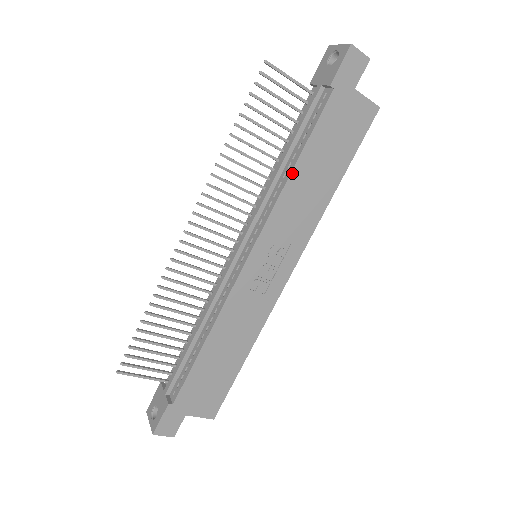
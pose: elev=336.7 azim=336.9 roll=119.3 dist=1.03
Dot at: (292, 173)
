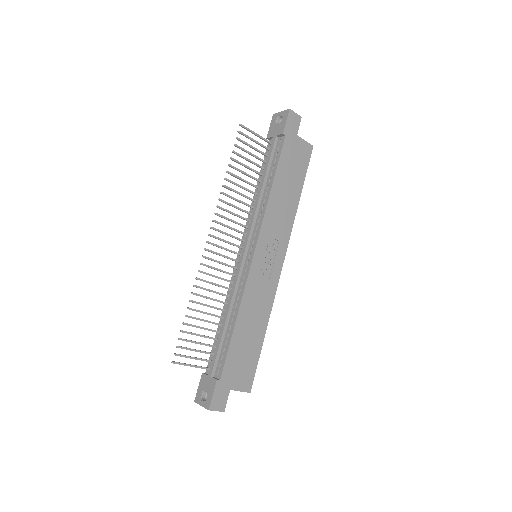
Dot at: (271, 191)
